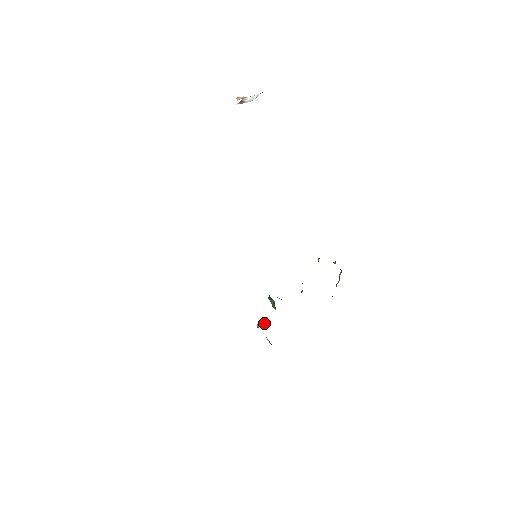
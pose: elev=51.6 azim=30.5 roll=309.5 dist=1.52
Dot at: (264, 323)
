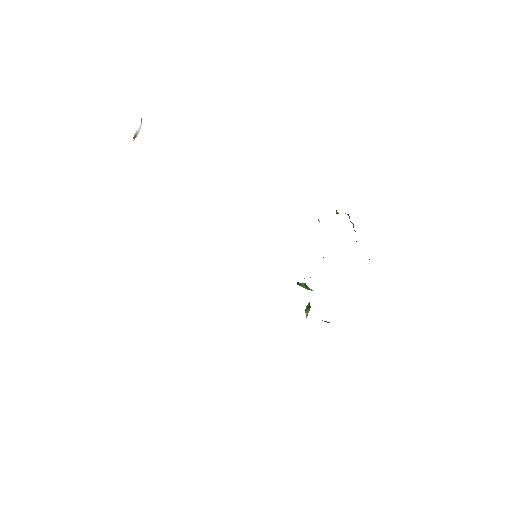
Dot at: (309, 309)
